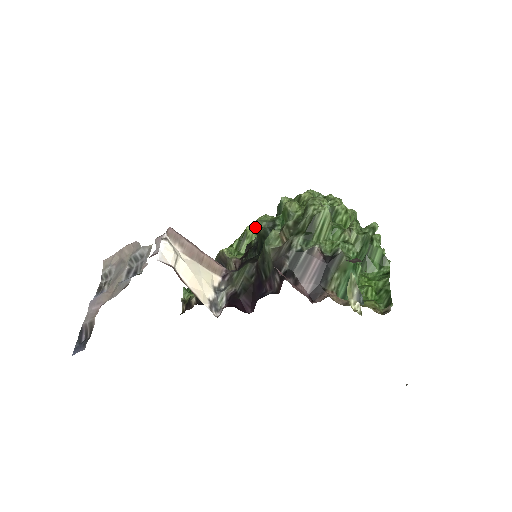
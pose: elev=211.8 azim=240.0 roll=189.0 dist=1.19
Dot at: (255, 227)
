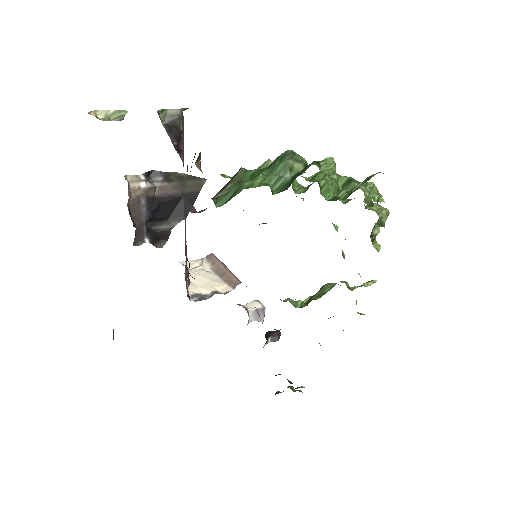
Dot at: occluded
